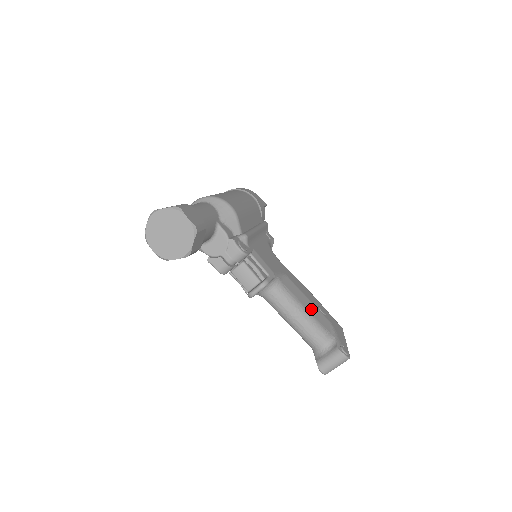
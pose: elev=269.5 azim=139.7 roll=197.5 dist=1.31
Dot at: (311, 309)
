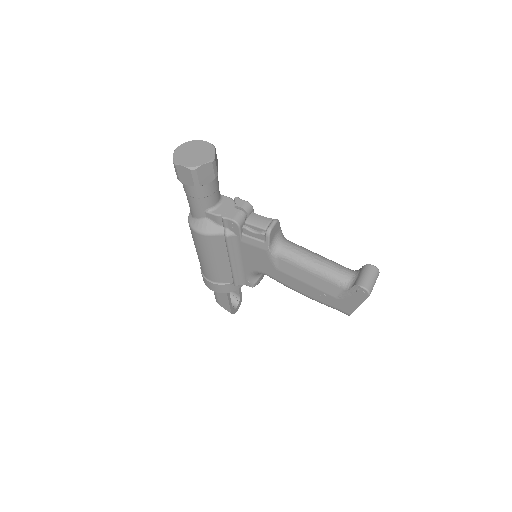
Dot at: occluded
